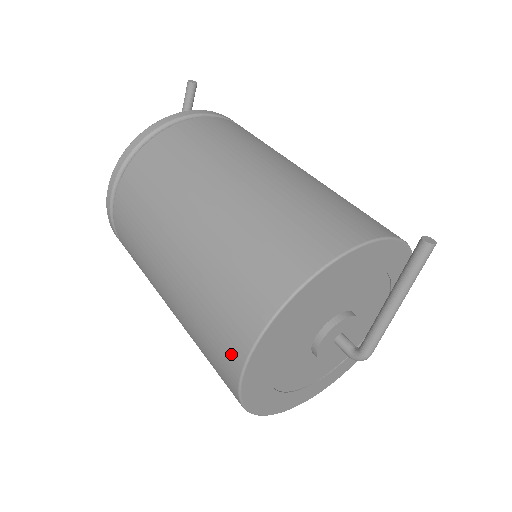
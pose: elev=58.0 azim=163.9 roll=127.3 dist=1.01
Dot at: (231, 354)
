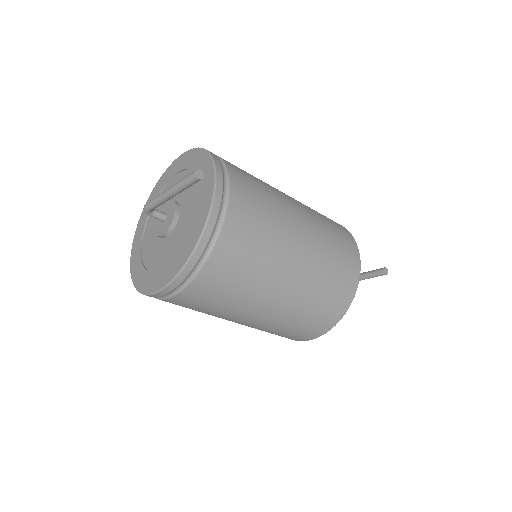
Dot at: (297, 339)
